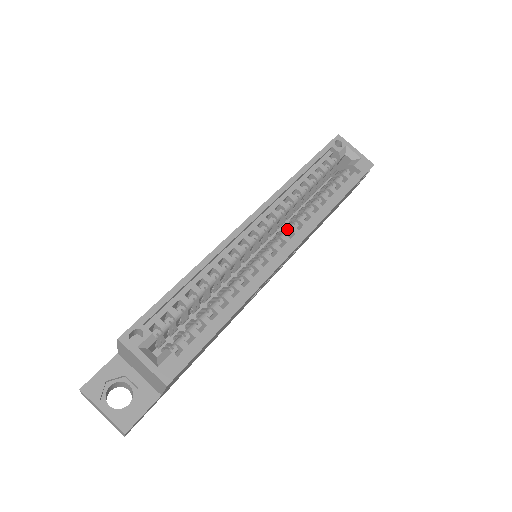
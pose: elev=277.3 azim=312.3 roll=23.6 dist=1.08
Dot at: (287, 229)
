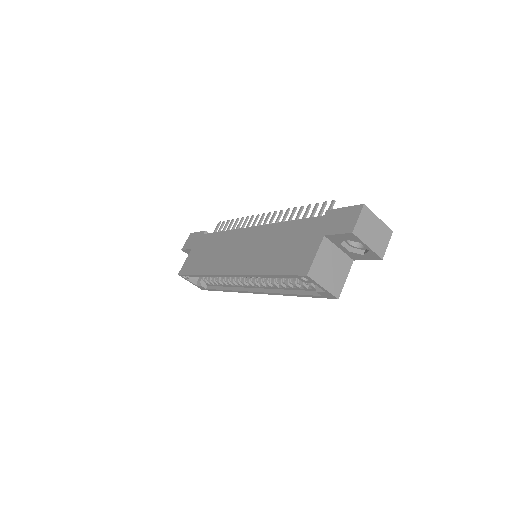
Dot at: (259, 281)
